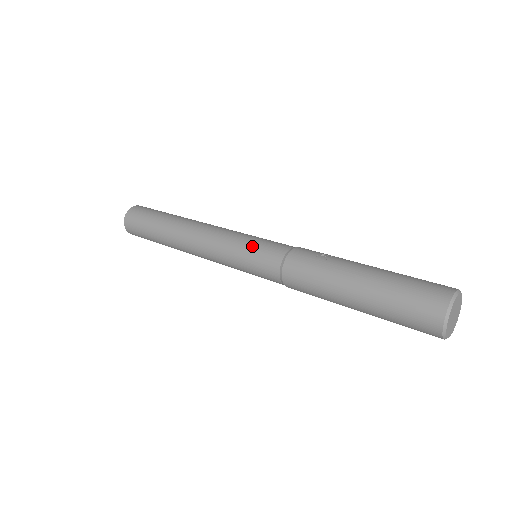
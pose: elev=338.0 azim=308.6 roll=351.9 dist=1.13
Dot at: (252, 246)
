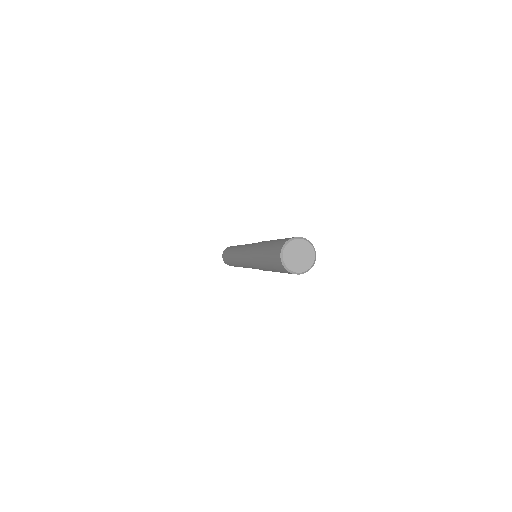
Dot at: occluded
